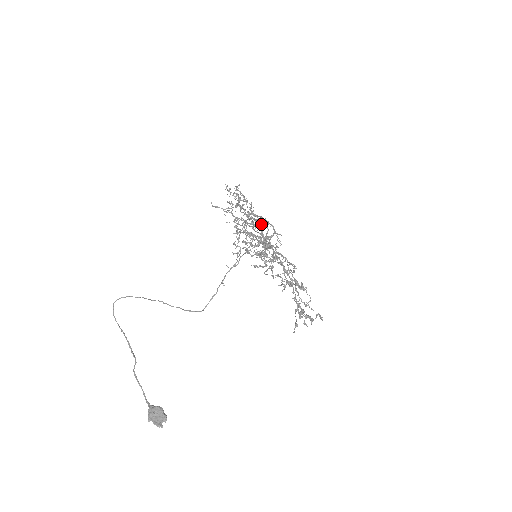
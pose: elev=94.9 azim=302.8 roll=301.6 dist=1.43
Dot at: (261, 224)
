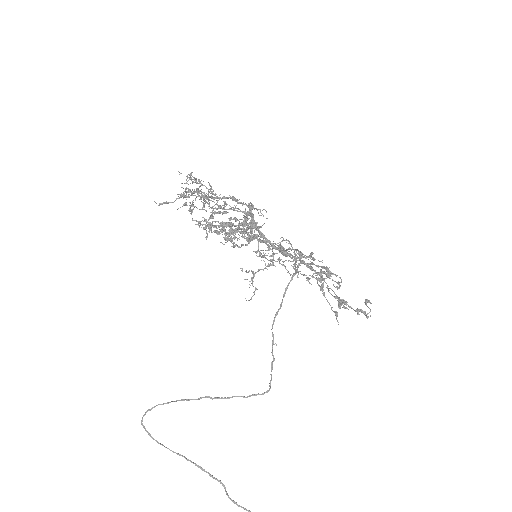
Dot at: (253, 221)
